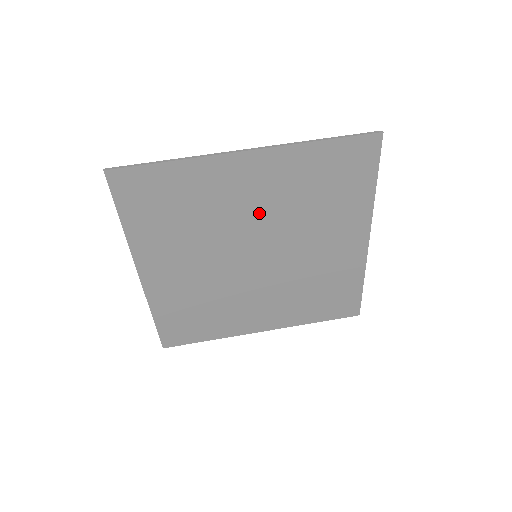
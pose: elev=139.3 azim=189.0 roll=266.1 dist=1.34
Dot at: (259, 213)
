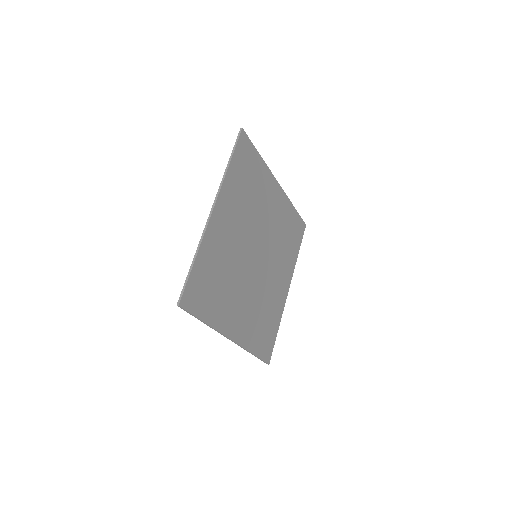
Dot at: (269, 224)
